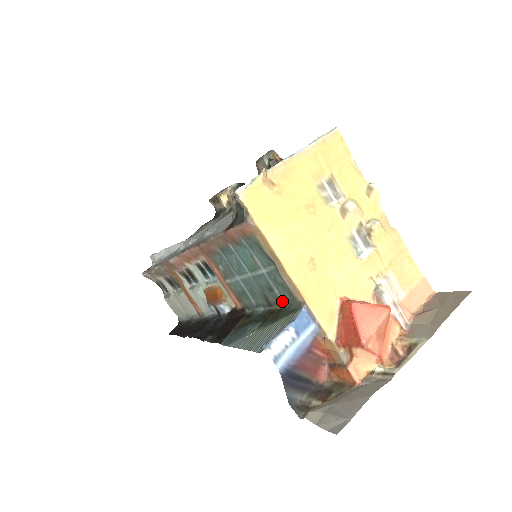
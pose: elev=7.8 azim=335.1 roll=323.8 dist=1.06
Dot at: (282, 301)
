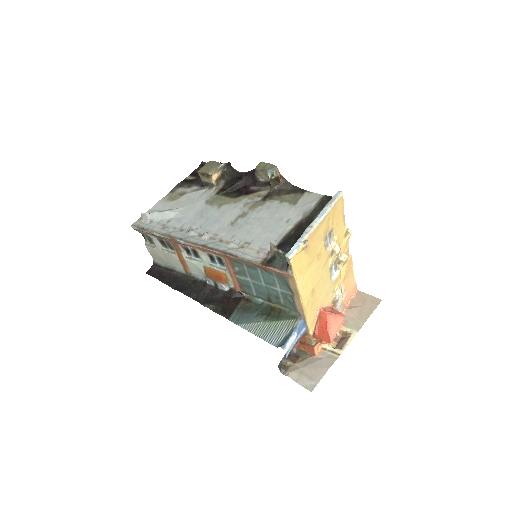
Dot at: (283, 306)
